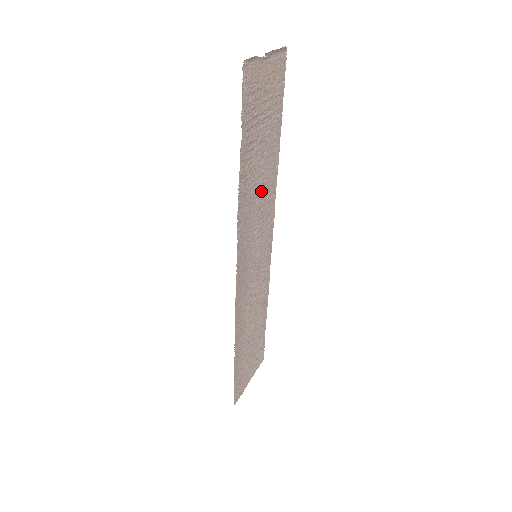
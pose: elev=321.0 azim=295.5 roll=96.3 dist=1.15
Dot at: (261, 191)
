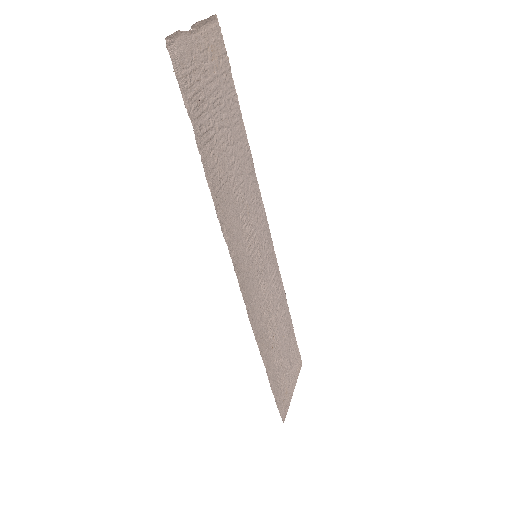
Dot at: (238, 183)
